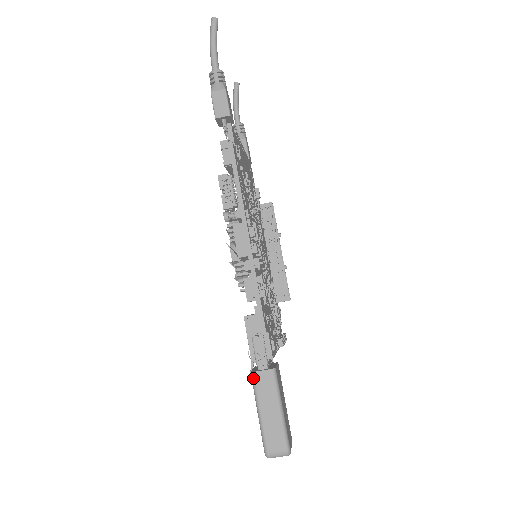
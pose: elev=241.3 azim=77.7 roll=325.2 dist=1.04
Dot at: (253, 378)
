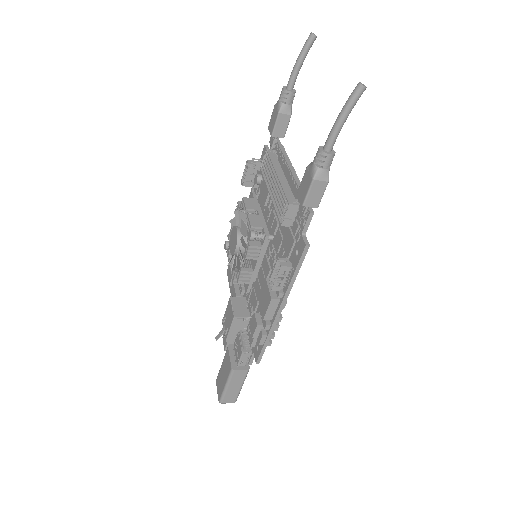
Dot at: (232, 373)
